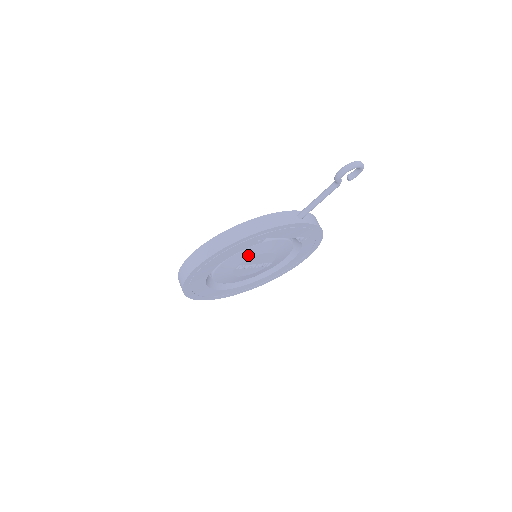
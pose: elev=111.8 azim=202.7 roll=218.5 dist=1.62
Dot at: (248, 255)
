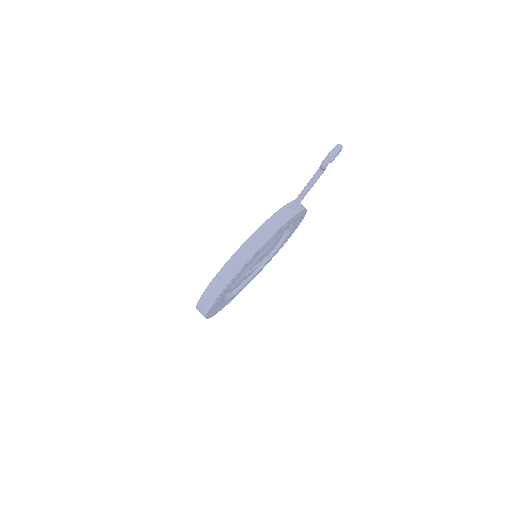
Dot at: (255, 260)
